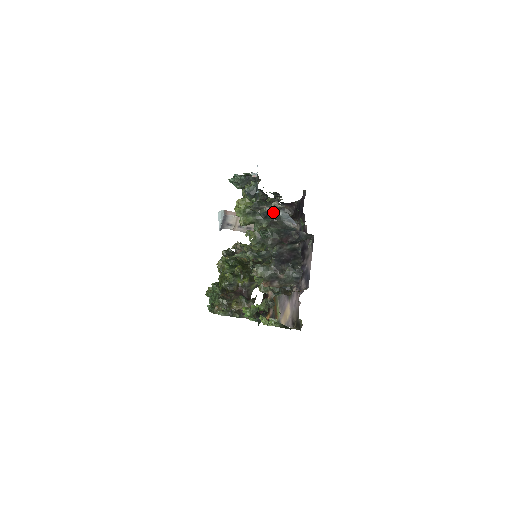
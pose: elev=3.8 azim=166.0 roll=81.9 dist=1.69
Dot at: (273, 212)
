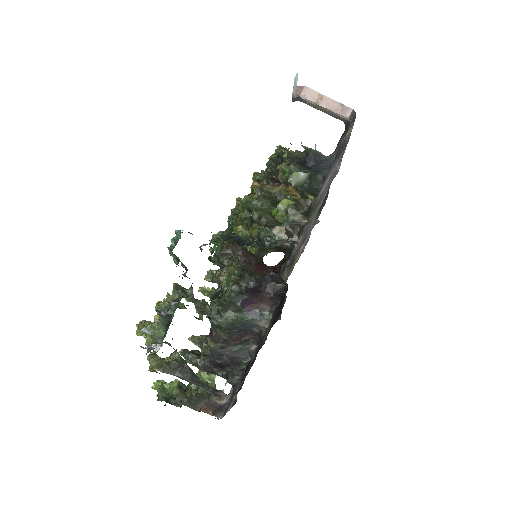
Dot at: occluded
